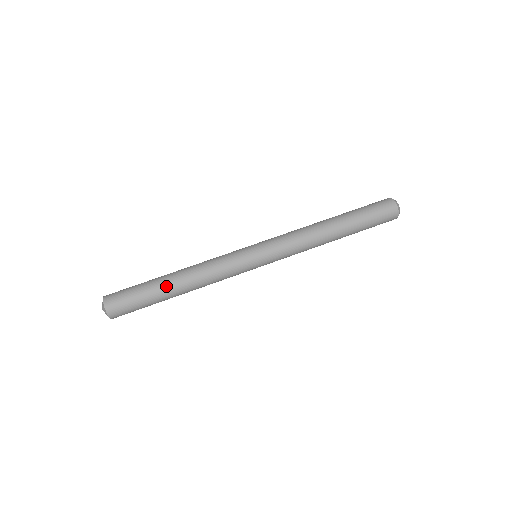
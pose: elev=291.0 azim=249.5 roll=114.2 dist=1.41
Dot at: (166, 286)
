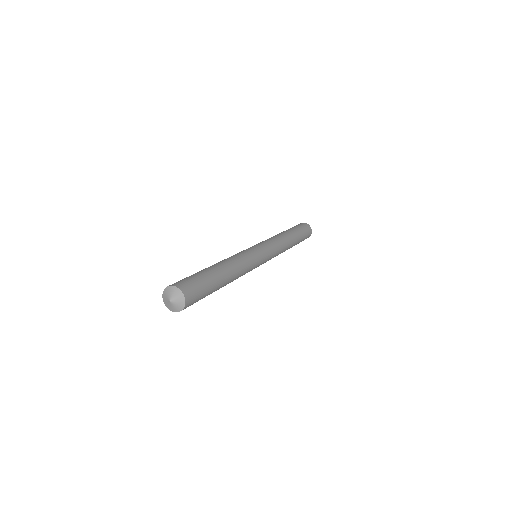
Dot at: (219, 271)
